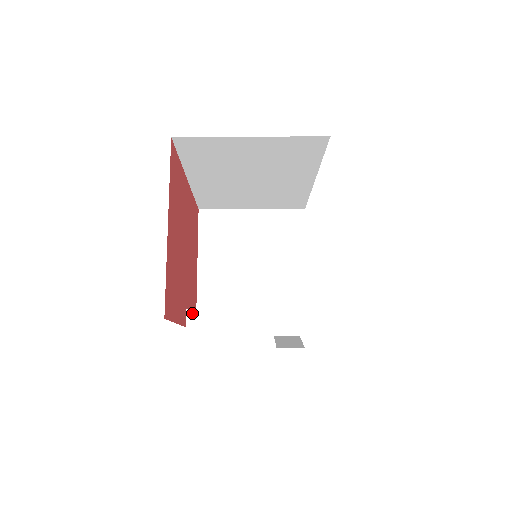
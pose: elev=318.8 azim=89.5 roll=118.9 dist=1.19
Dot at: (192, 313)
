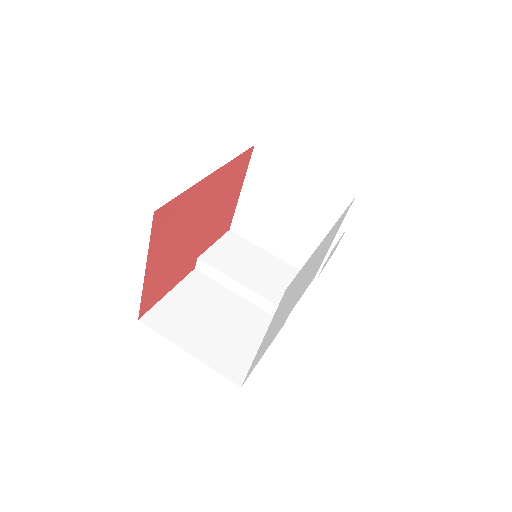
Dot at: (201, 263)
